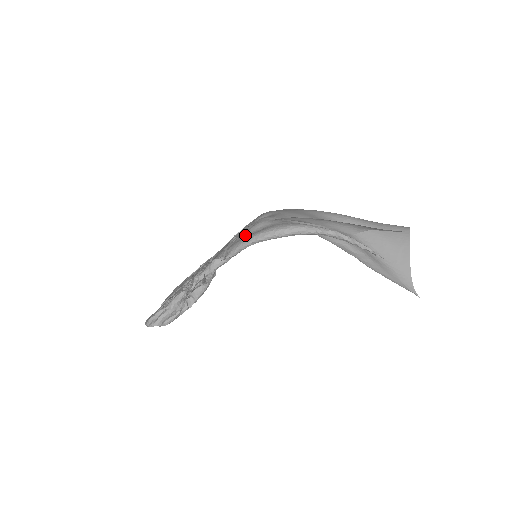
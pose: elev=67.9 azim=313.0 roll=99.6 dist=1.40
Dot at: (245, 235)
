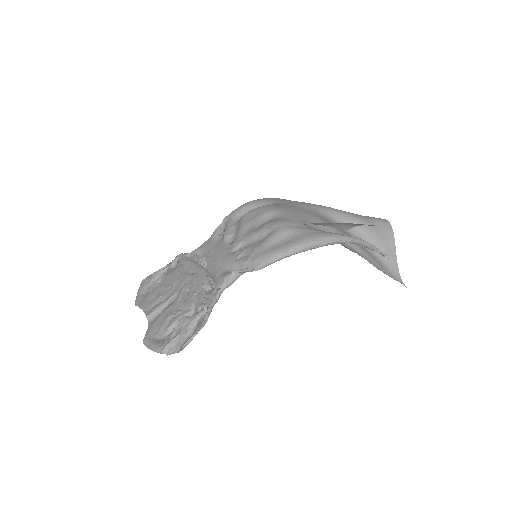
Dot at: (270, 245)
